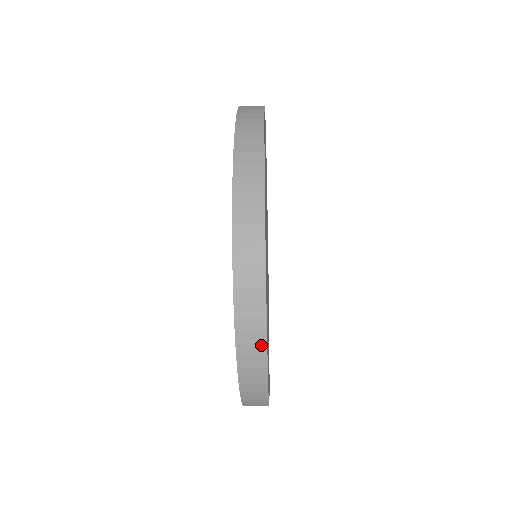
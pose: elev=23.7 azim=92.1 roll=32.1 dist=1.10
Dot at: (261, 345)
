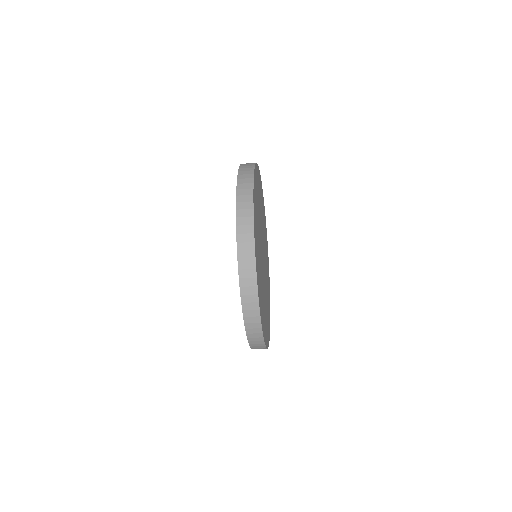
Dot at: (257, 317)
